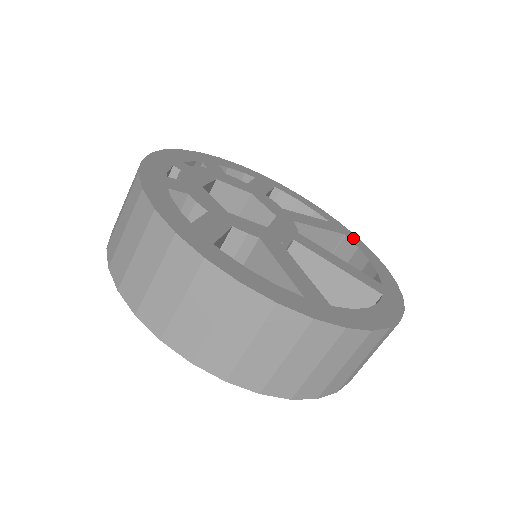
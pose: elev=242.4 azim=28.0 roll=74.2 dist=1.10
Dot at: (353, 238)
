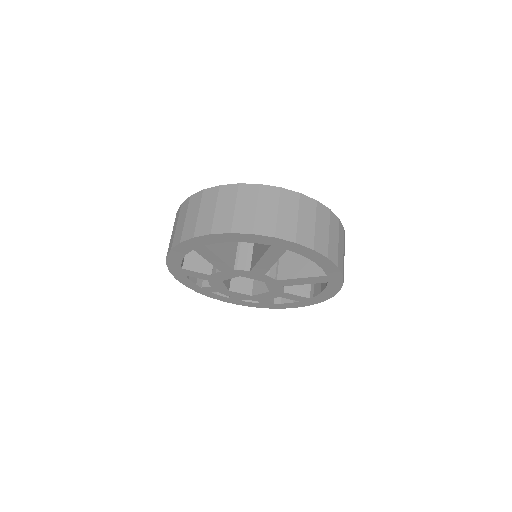
Dot at: occluded
